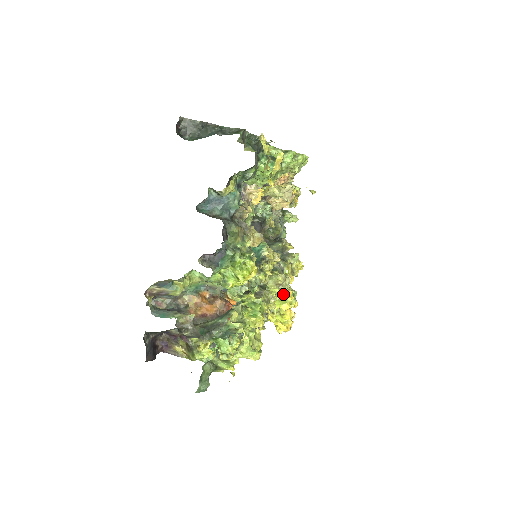
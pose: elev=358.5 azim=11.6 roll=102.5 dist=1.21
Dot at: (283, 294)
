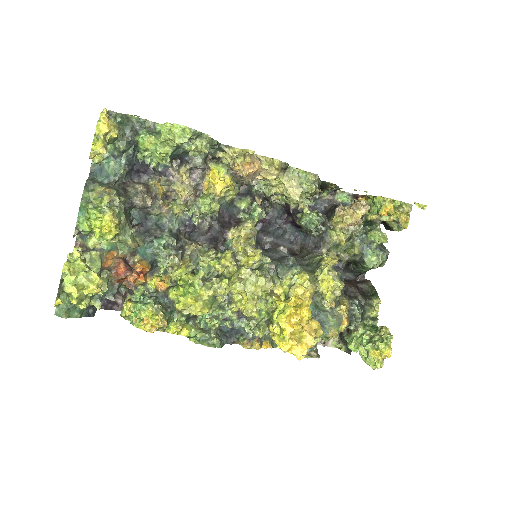
Dot at: (245, 290)
